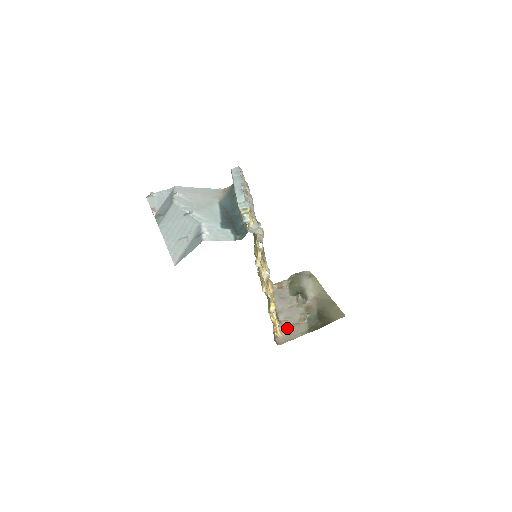
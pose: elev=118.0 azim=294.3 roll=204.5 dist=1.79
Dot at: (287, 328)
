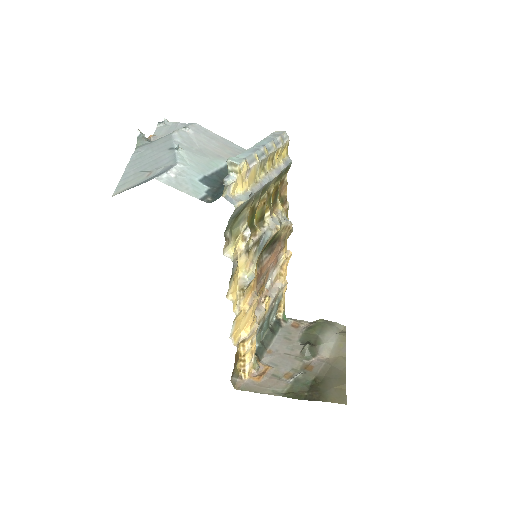
Dot at: (262, 375)
